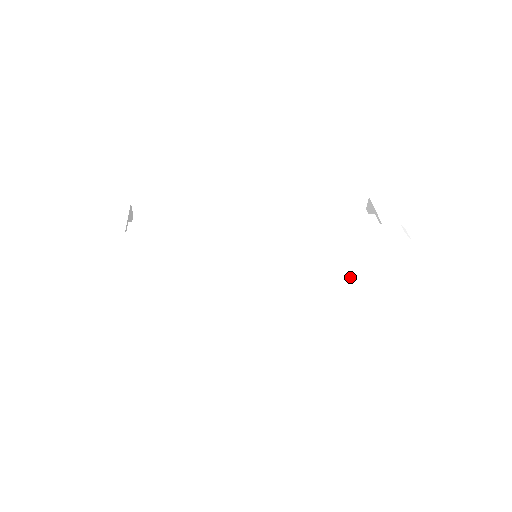
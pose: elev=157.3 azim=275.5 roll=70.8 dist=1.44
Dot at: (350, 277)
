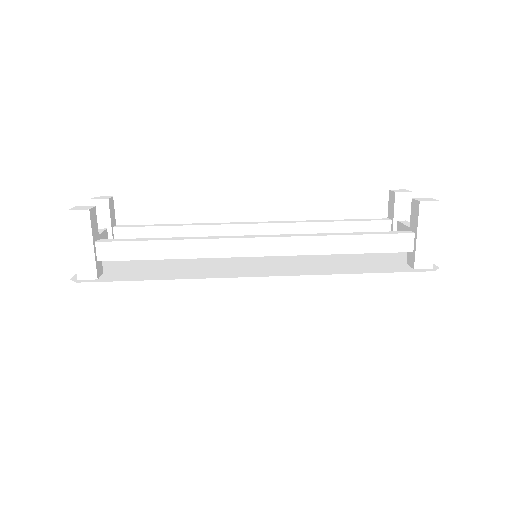
Dot at: occluded
